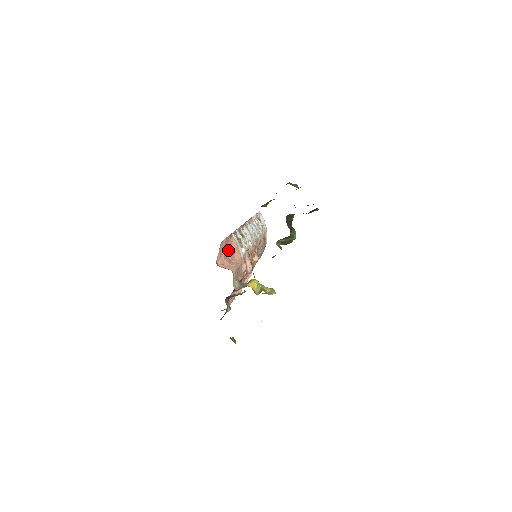
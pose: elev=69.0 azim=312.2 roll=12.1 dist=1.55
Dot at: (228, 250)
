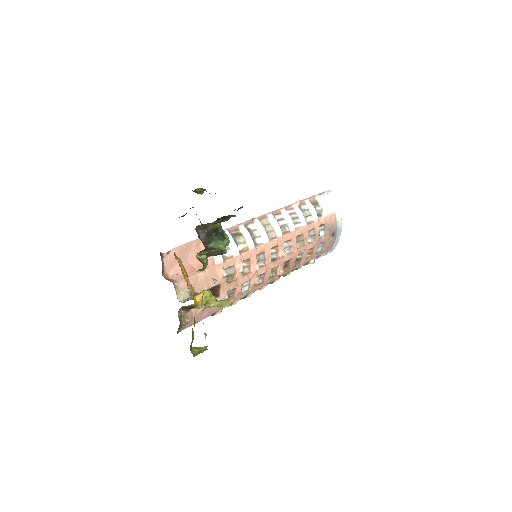
Dot at: (192, 257)
